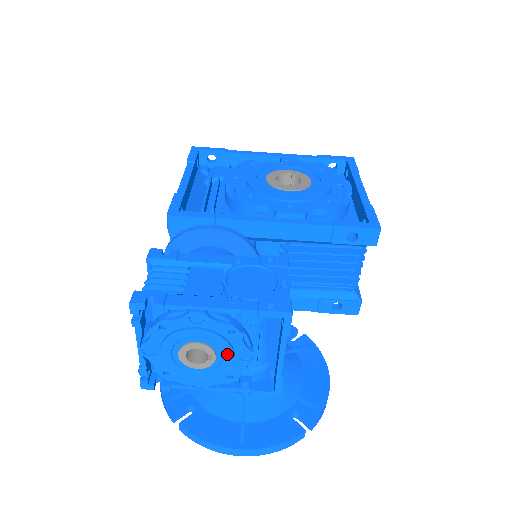
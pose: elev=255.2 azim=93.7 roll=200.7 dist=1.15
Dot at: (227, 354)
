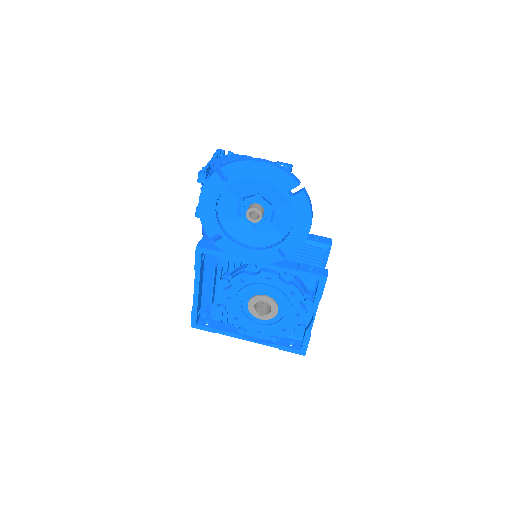
Dot at: occluded
